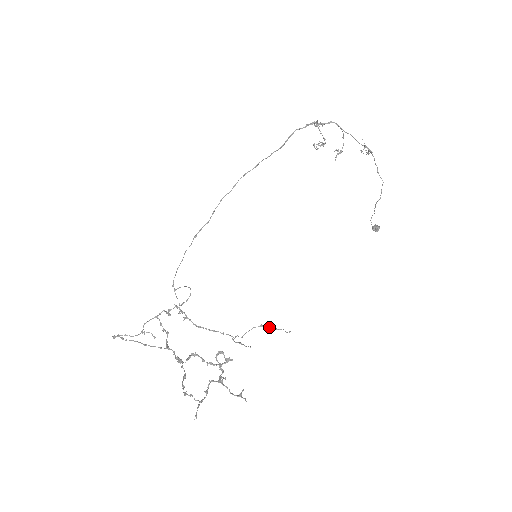
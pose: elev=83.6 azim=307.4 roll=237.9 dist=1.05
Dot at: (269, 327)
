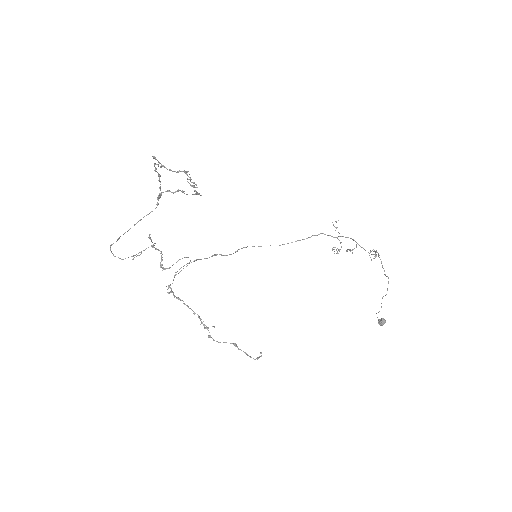
Dot at: occluded
